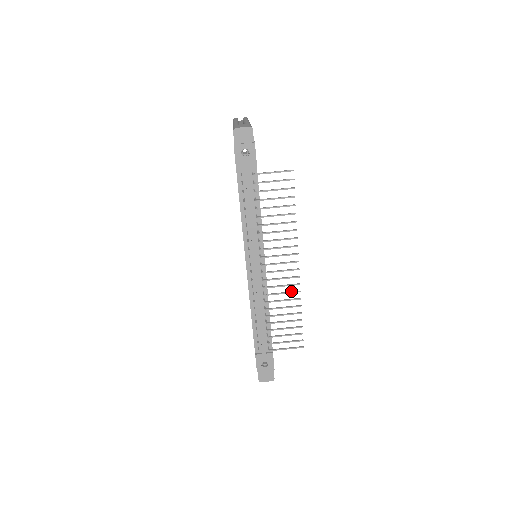
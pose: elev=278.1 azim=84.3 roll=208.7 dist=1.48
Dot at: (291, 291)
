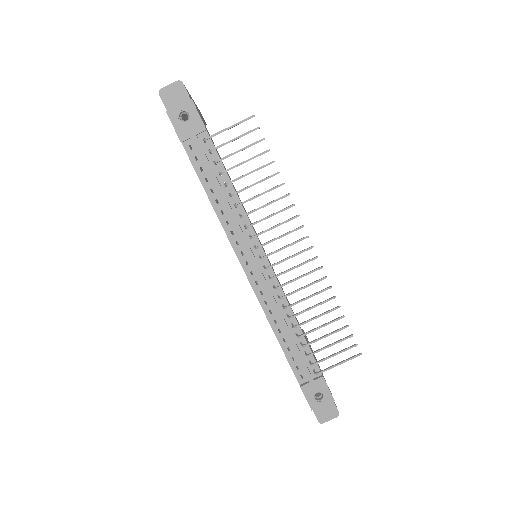
Dot at: (314, 281)
